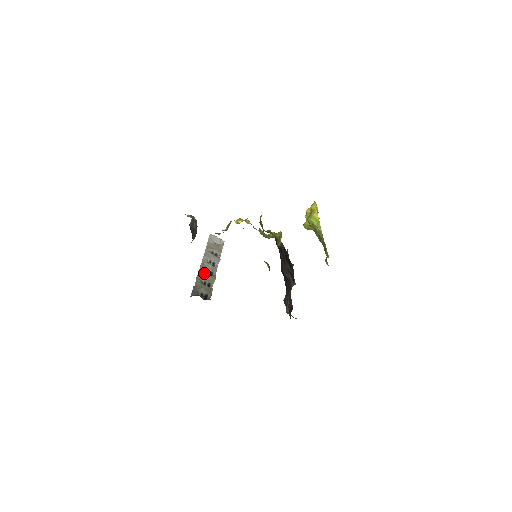
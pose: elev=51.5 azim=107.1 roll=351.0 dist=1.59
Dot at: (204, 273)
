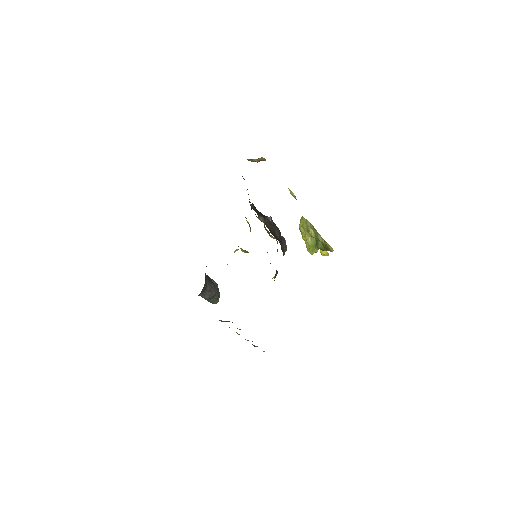
Dot at: occluded
